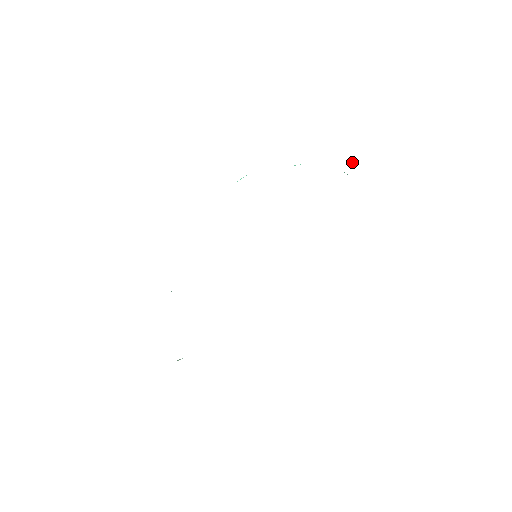
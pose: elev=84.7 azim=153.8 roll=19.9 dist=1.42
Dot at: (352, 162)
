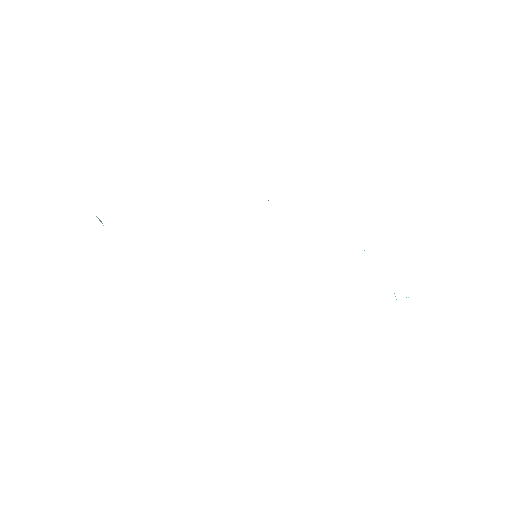
Dot at: occluded
